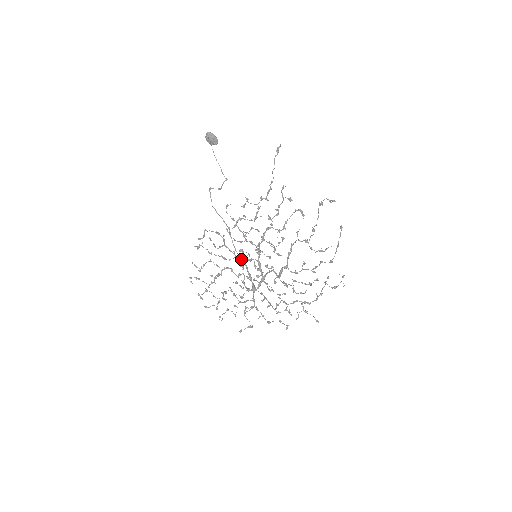
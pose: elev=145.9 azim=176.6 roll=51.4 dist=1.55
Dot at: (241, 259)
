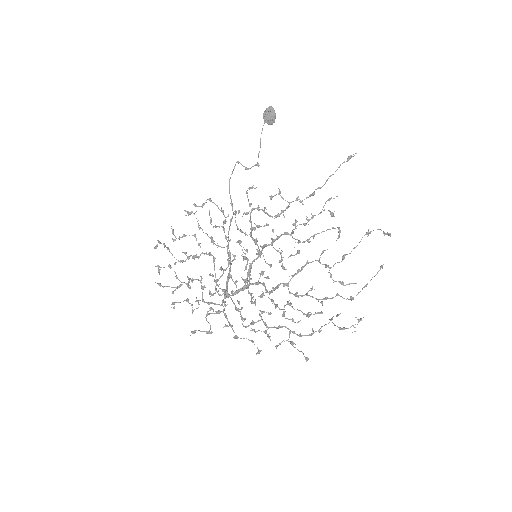
Dot at: (229, 254)
